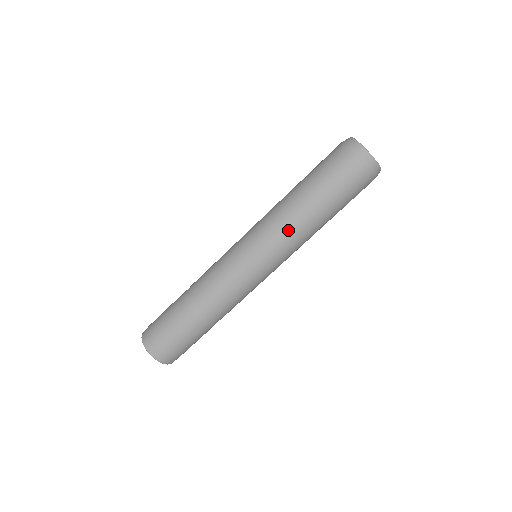
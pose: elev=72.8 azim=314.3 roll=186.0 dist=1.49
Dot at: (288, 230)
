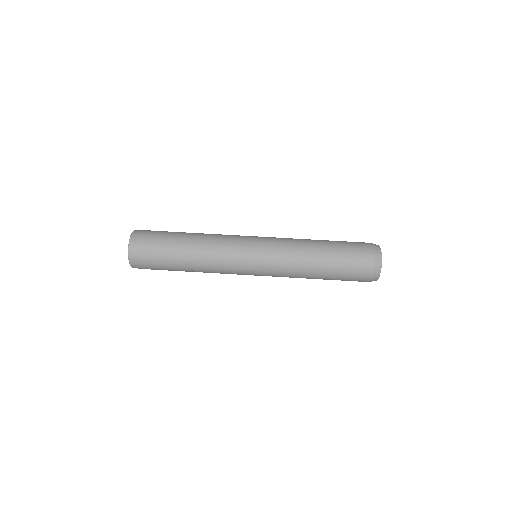
Dot at: (295, 243)
